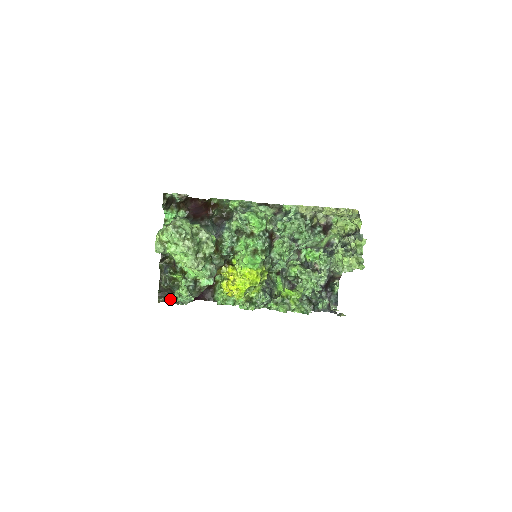
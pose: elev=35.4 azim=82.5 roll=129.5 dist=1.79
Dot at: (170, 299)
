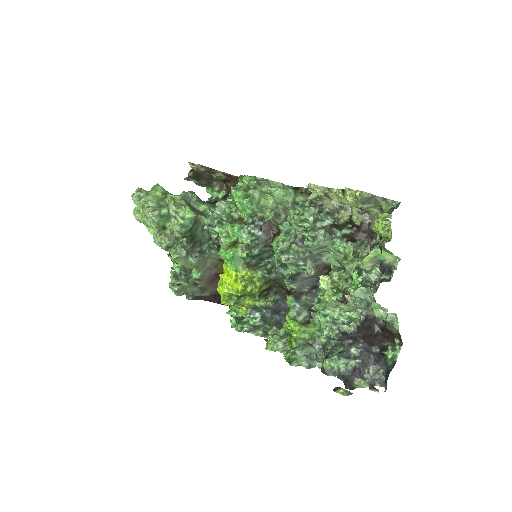
Dot at: occluded
